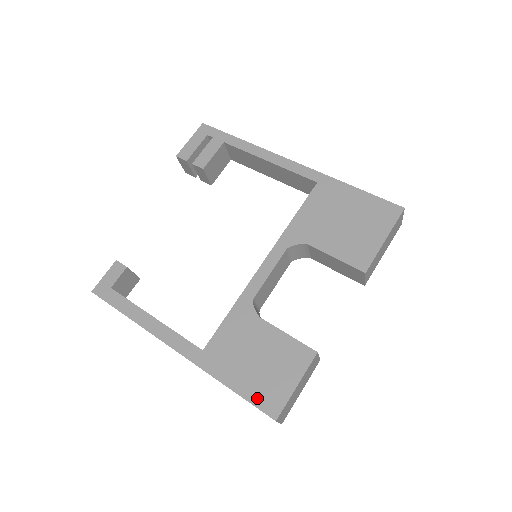
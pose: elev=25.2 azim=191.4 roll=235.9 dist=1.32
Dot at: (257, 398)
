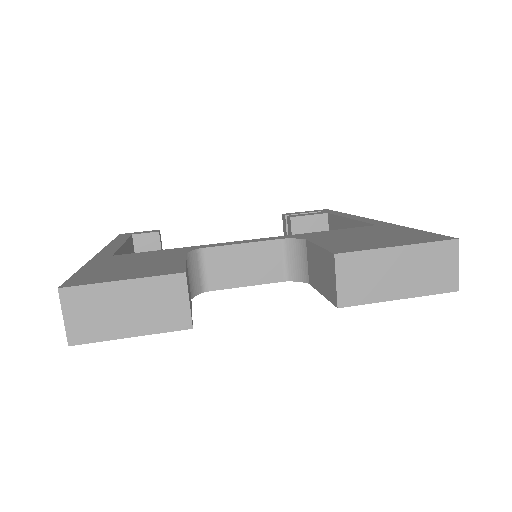
Dot at: (81, 276)
